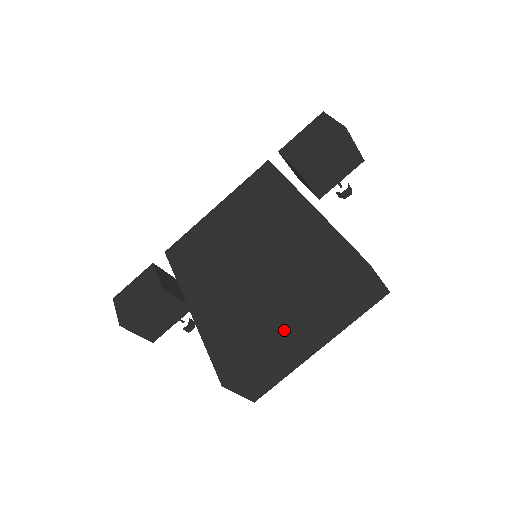
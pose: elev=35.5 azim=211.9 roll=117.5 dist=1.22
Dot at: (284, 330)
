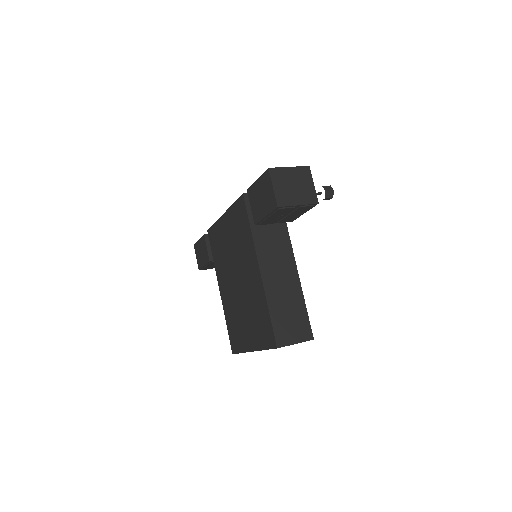
Dot at: (249, 350)
